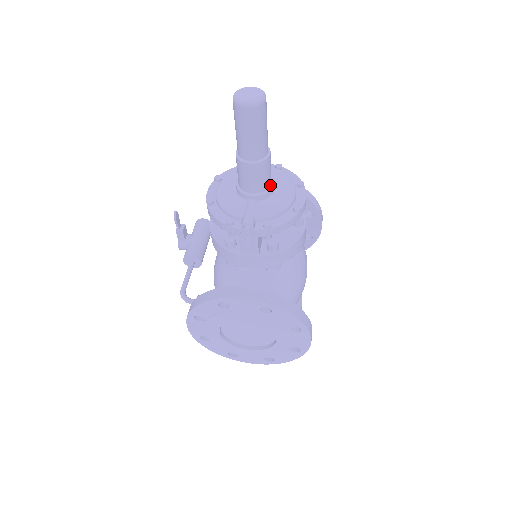
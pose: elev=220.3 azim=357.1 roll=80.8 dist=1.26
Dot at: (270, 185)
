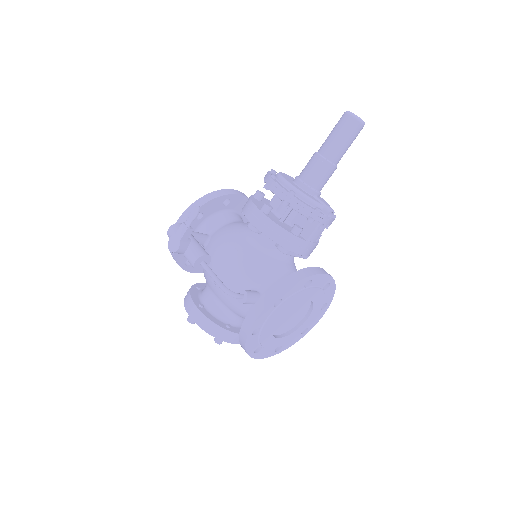
Dot at: occluded
